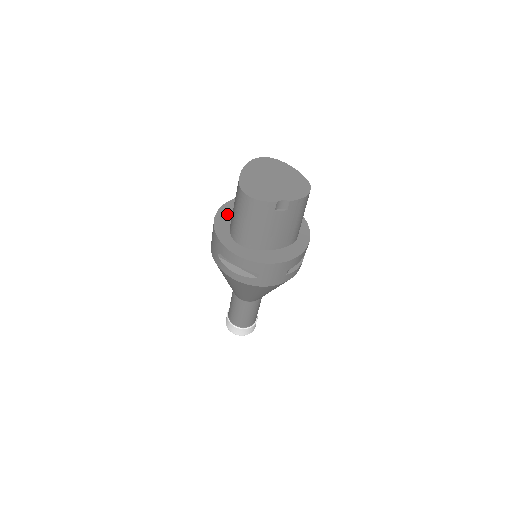
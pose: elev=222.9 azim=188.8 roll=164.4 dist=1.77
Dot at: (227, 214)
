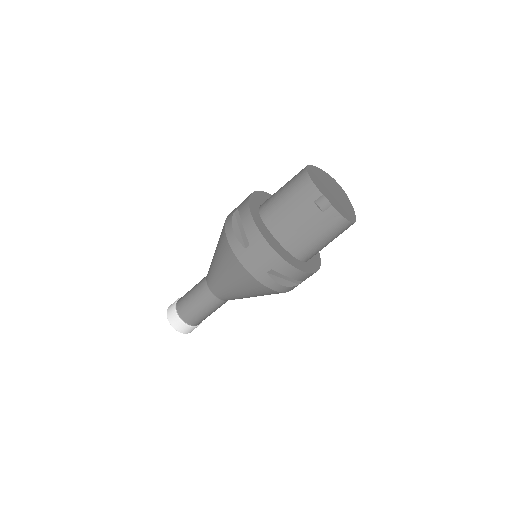
Dot at: occluded
